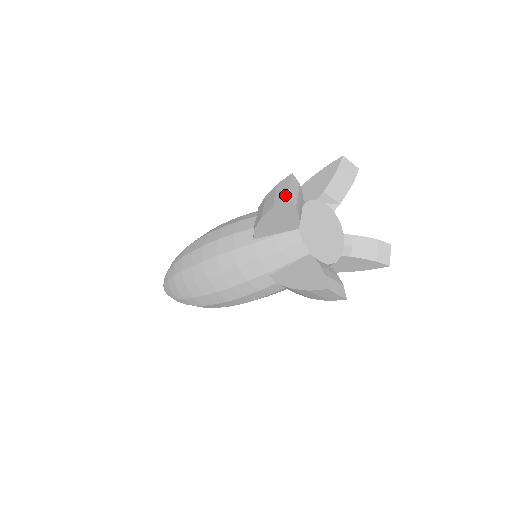
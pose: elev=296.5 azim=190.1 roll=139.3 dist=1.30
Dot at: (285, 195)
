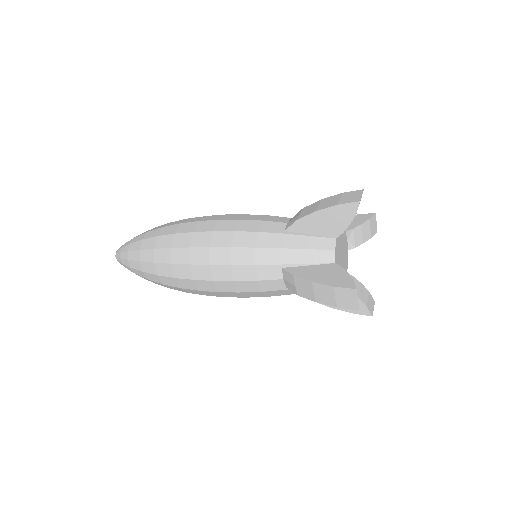
Dot at: (356, 199)
